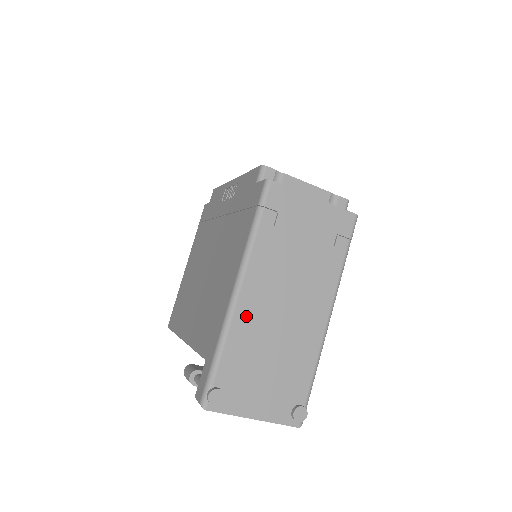
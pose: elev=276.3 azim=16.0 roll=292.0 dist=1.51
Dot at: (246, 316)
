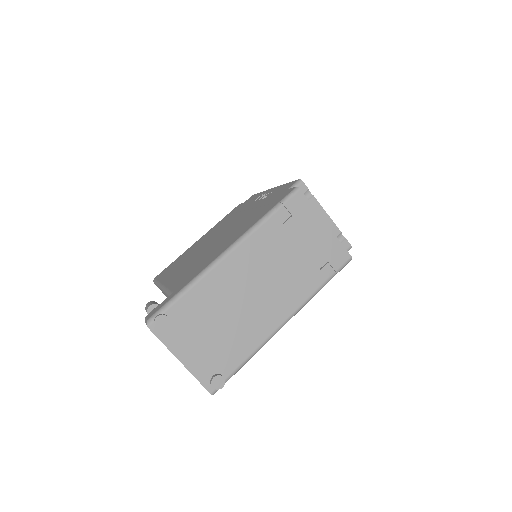
Dot at: (222, 276)
